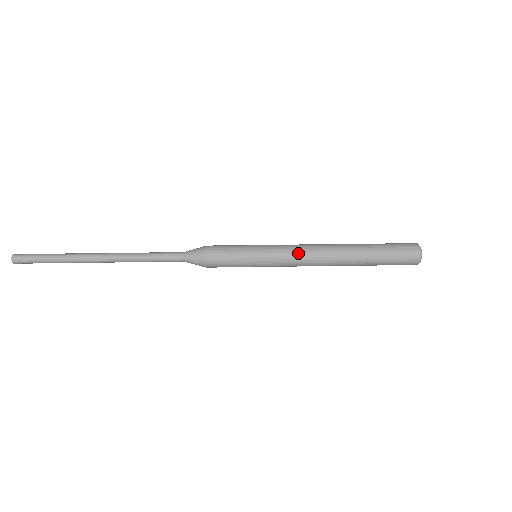
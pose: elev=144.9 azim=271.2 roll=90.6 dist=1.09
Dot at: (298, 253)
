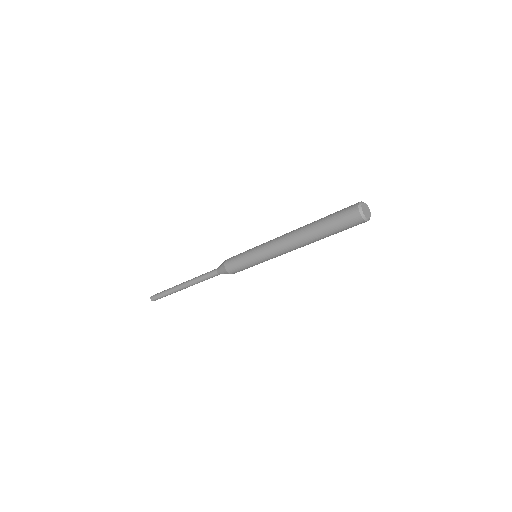
Dot at: occluded
